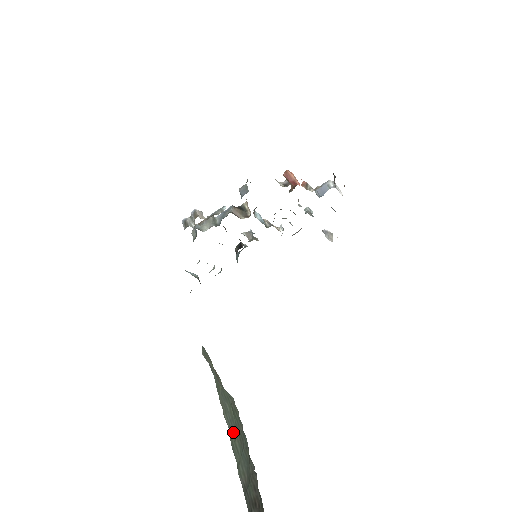
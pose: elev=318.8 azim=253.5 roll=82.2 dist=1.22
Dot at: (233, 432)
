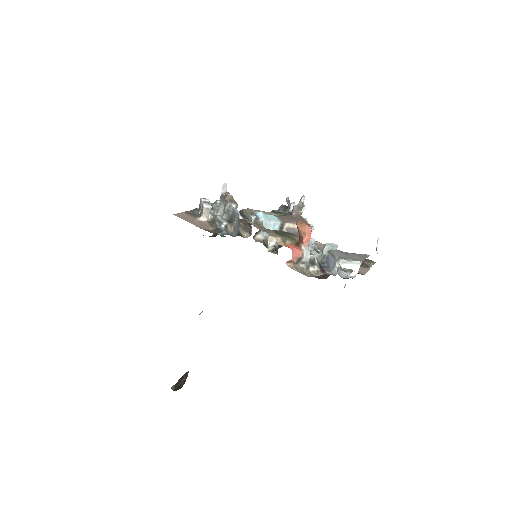
Dot at: occluded
